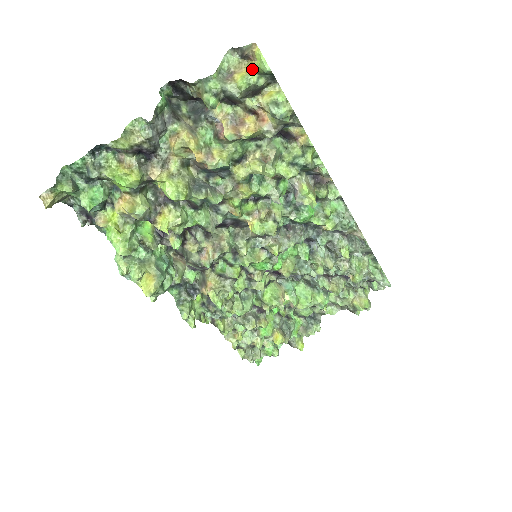
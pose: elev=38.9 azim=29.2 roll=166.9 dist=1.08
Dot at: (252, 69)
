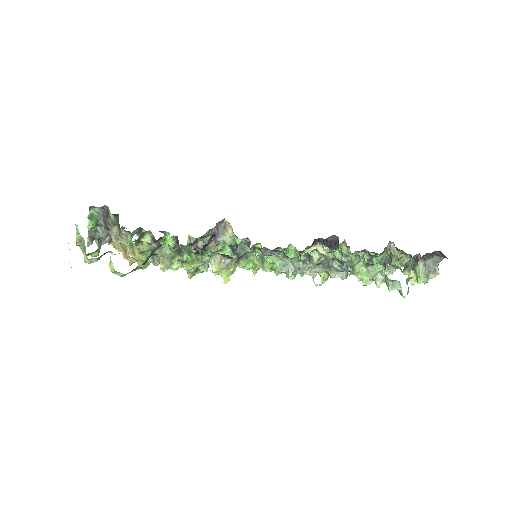
Dot at: (84, 252)
